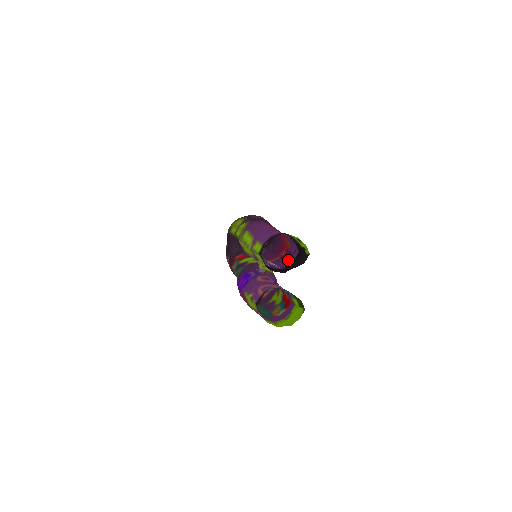
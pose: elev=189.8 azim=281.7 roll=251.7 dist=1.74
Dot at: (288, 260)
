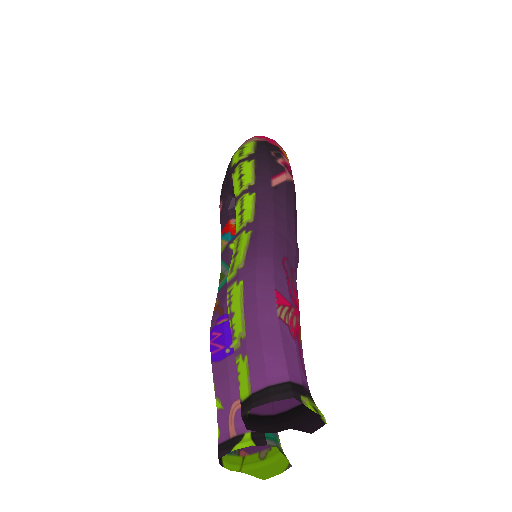
Dot at: occluded
